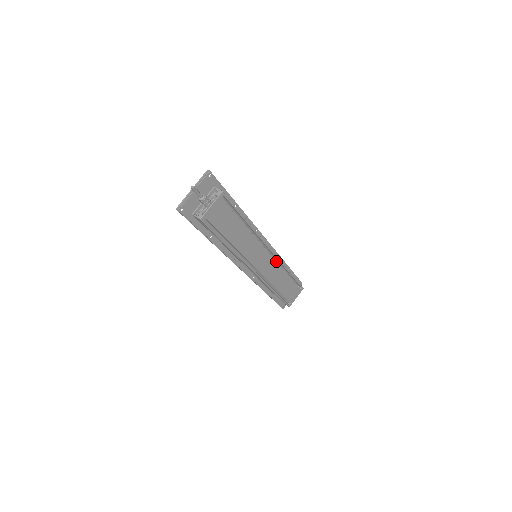
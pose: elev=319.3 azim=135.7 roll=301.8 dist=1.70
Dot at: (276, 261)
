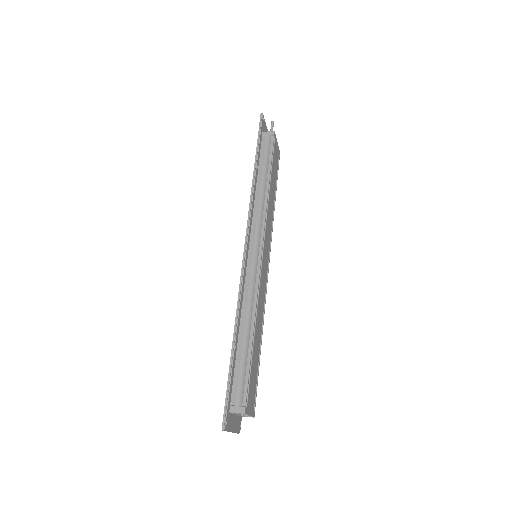
Dot at: (265, 291)
